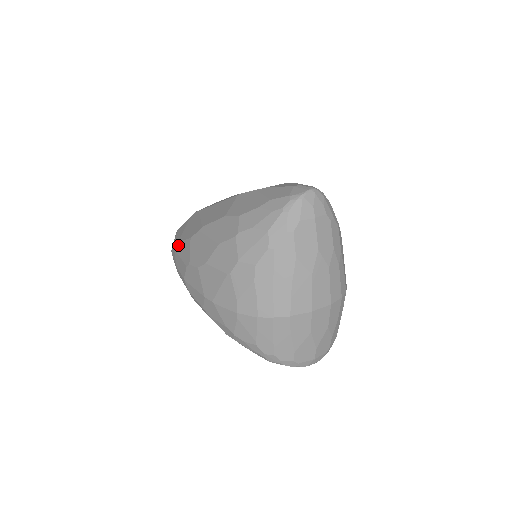
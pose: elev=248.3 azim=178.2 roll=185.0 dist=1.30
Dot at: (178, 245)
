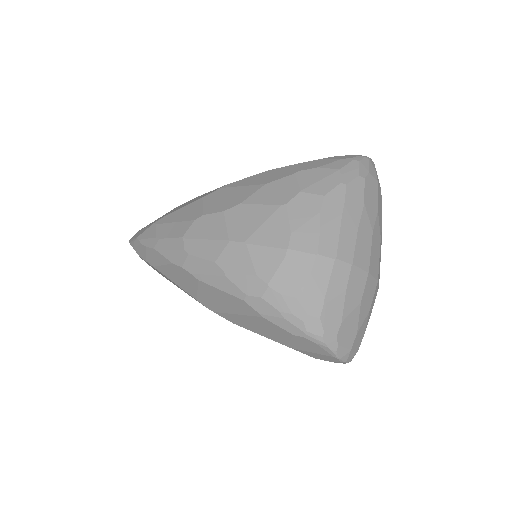
Dot at: (167, 216)
